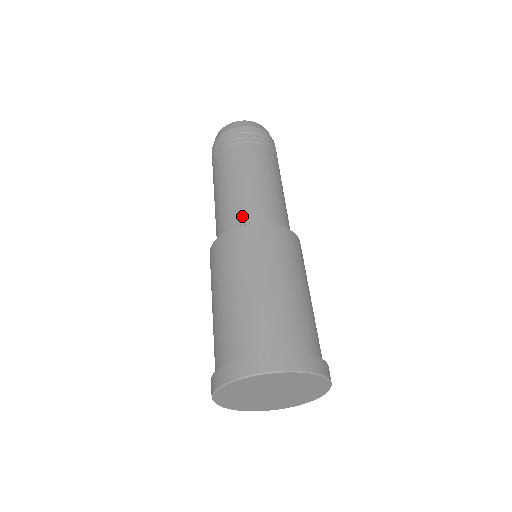
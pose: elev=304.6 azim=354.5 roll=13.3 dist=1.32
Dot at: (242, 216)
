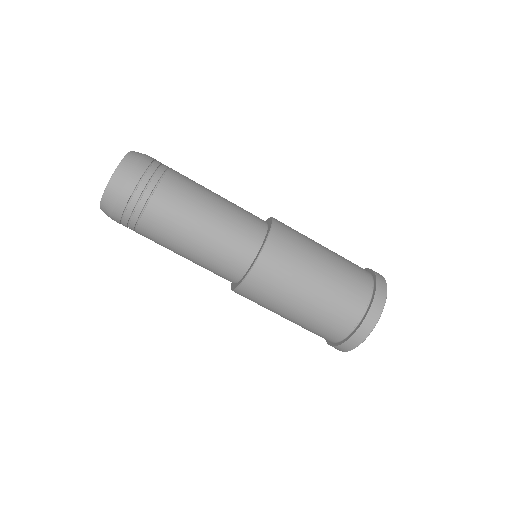
Dot at: (241, 252)
